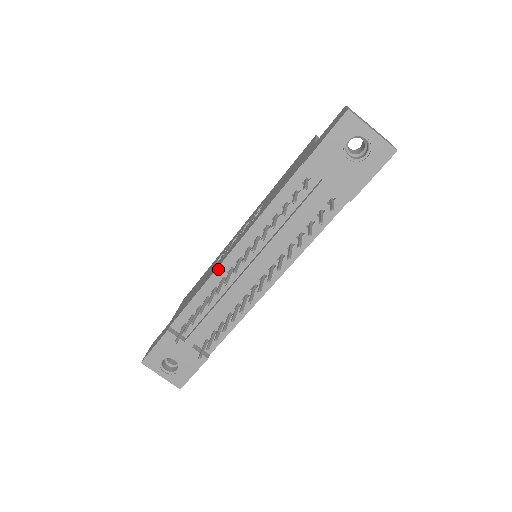
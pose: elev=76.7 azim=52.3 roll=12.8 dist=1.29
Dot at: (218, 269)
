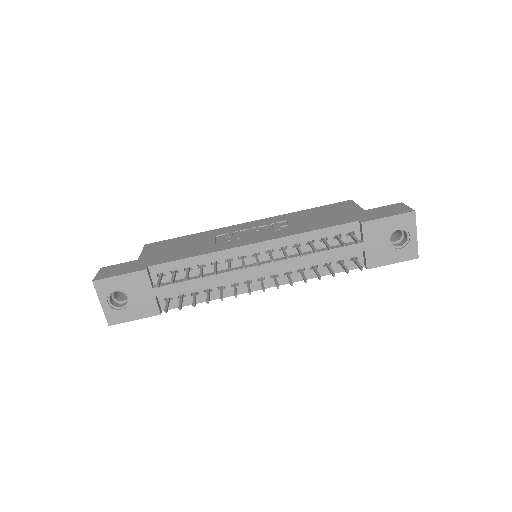
Dot at: (233, 249)
